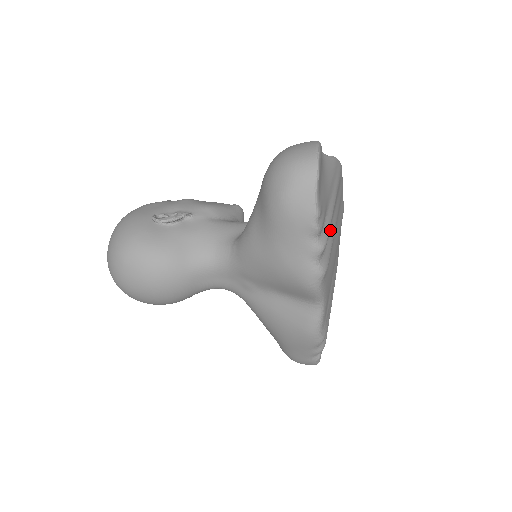
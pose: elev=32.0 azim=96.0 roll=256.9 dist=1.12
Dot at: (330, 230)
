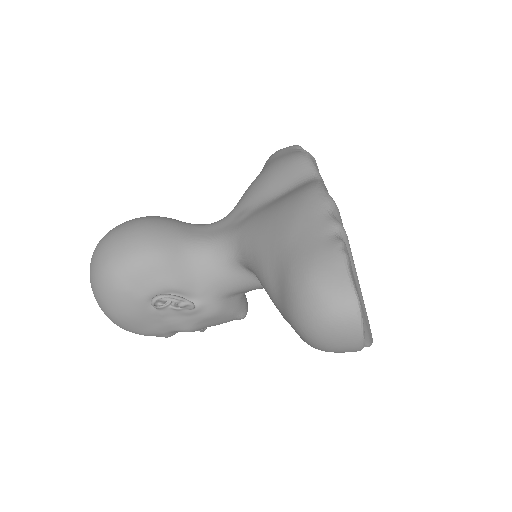
Dot at: occluded
